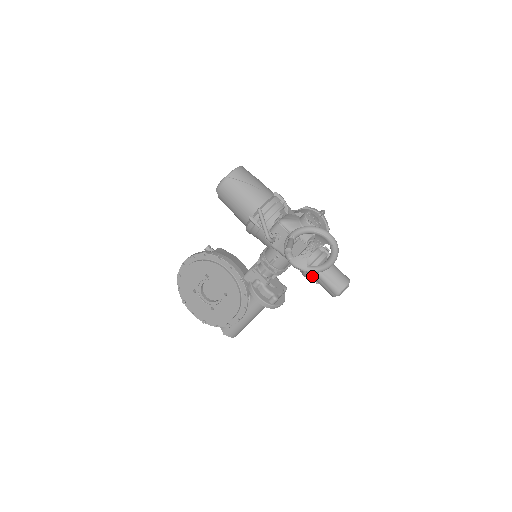
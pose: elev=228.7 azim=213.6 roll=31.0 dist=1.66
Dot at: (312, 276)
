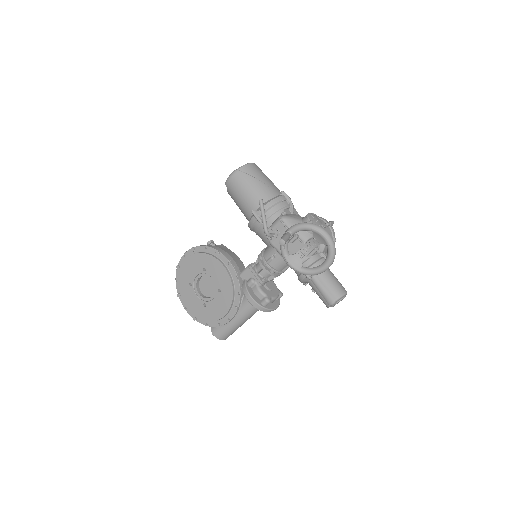
Dot at: (308, 282)
